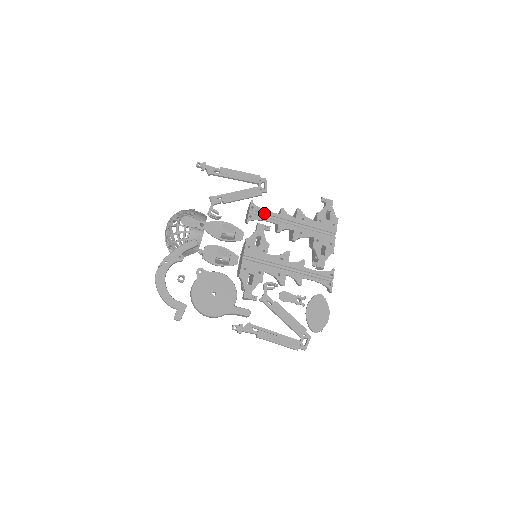
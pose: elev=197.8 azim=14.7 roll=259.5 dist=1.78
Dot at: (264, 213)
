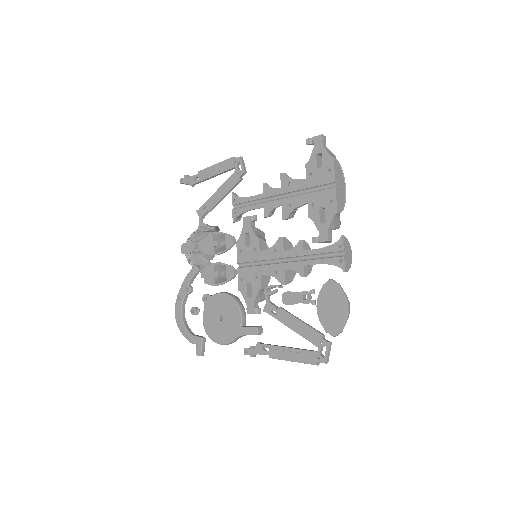
Dot at: (246, 201)
